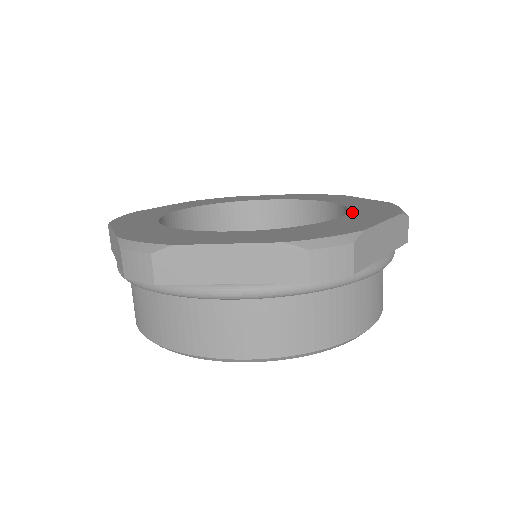
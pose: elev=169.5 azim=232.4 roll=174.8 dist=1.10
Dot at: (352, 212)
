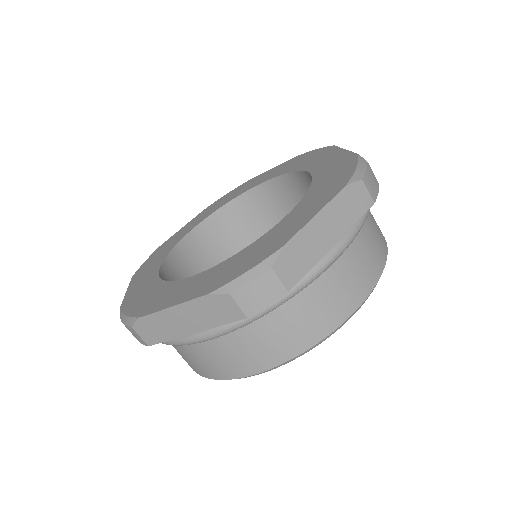
Dot at: (305, 197)
